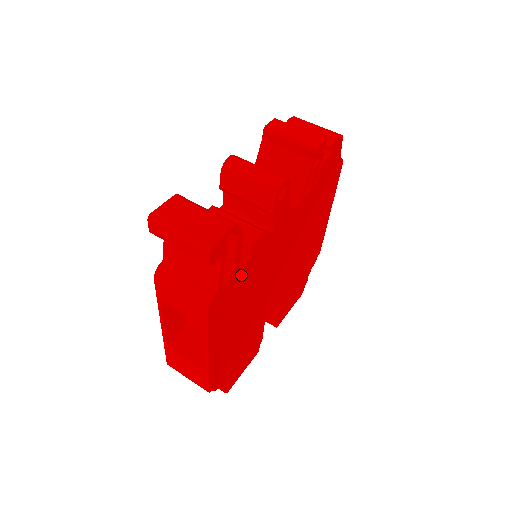
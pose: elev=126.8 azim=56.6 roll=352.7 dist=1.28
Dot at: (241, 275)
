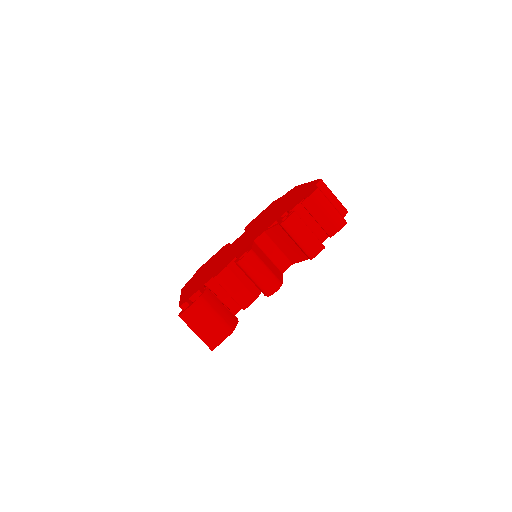
Dot at: occluded
